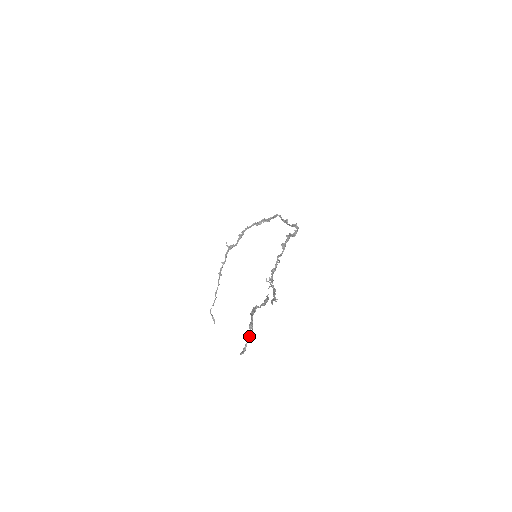
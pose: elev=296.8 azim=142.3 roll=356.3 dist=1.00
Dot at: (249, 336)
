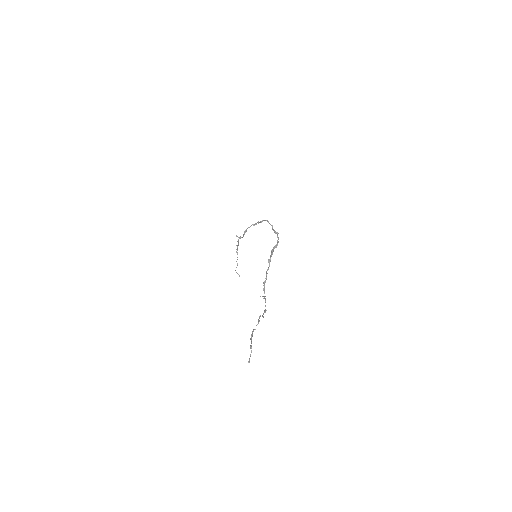
Dot at: occluded
